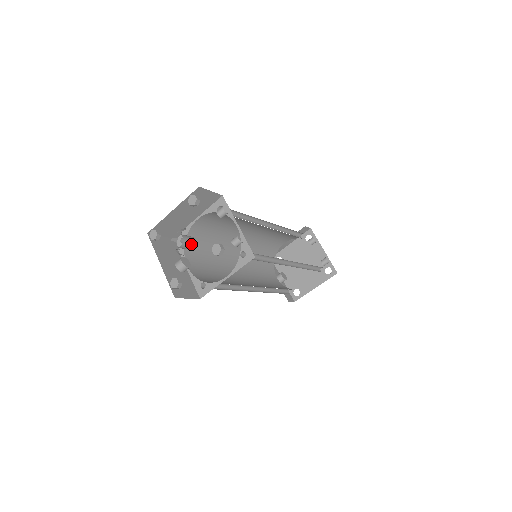
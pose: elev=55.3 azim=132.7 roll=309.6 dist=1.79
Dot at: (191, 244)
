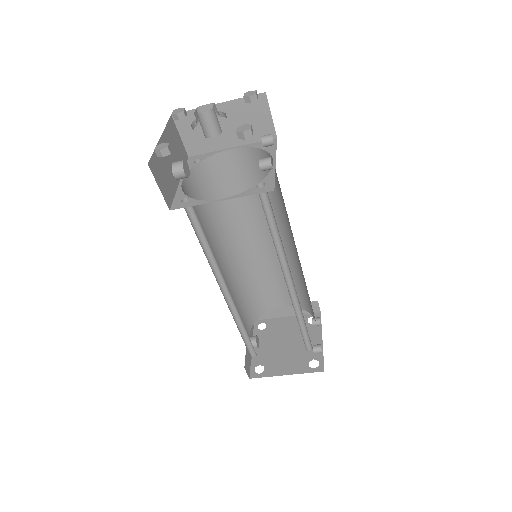
Dot at: (214, 127)
